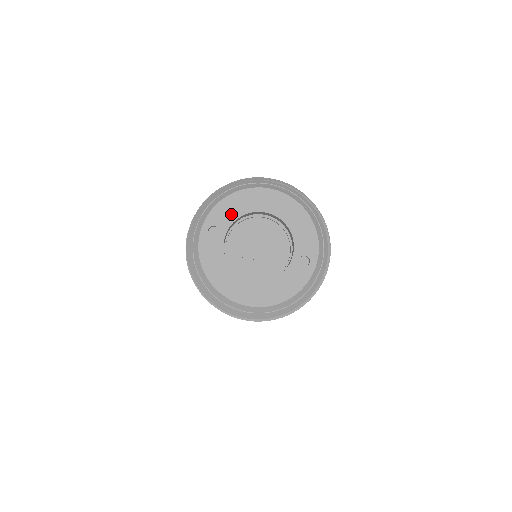
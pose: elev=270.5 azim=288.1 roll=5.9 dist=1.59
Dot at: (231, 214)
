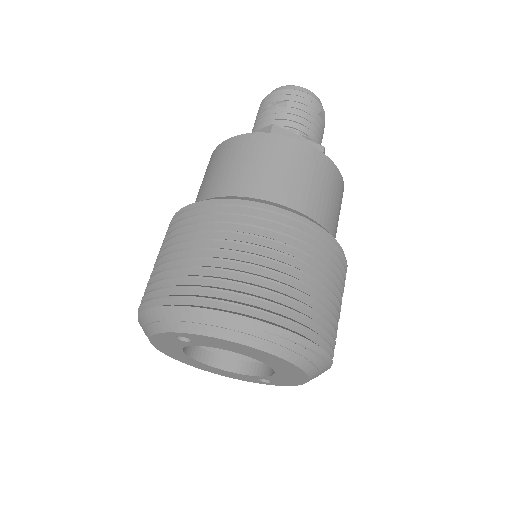
Dot at: (218, 345)
